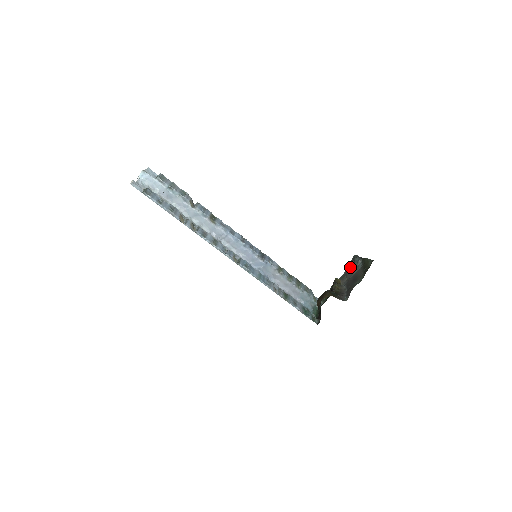
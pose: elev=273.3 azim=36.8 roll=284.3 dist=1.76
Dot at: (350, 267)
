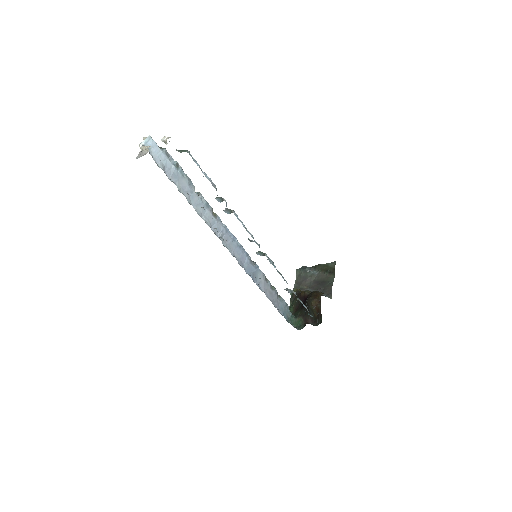
Dot at: (301, 278)
